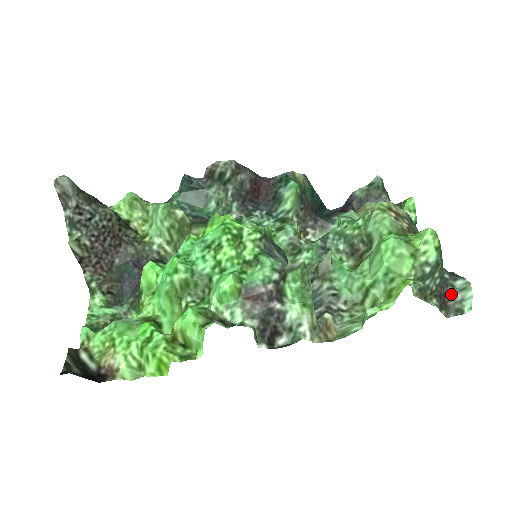
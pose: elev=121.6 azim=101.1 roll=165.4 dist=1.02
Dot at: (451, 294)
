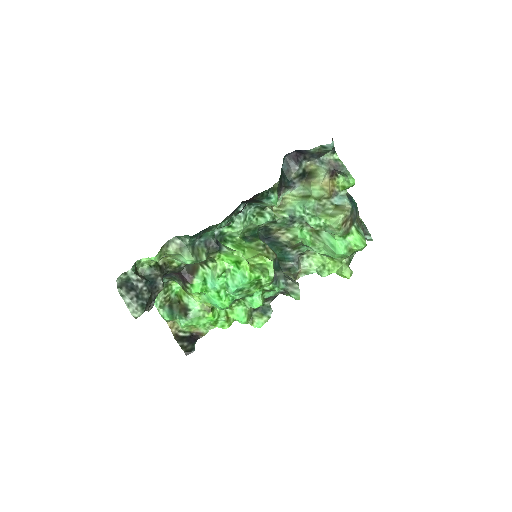
Dot at: occluded
